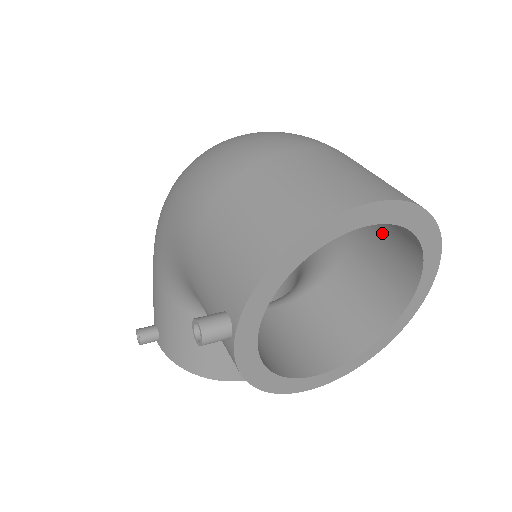
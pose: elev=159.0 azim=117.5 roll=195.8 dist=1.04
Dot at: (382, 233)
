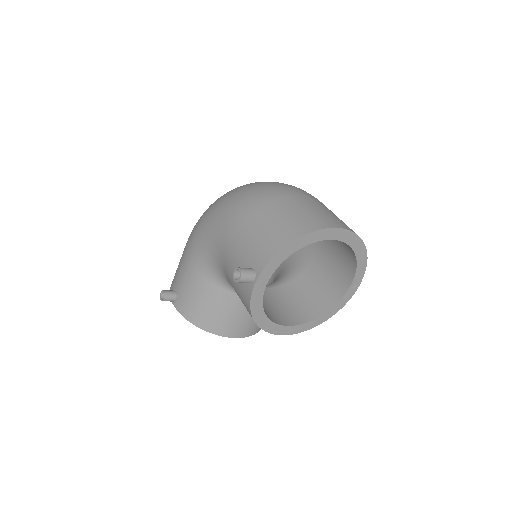
Dot at: (336, 254)
